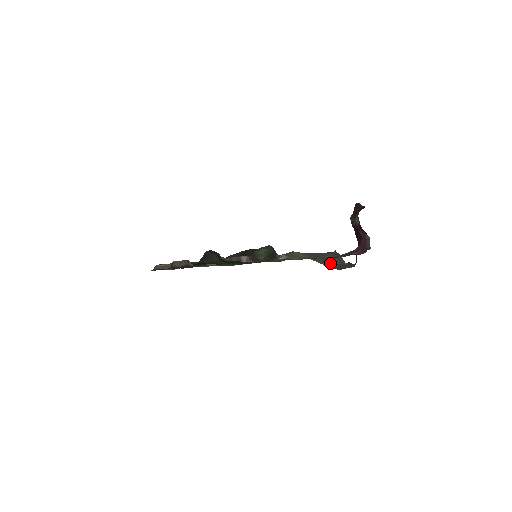
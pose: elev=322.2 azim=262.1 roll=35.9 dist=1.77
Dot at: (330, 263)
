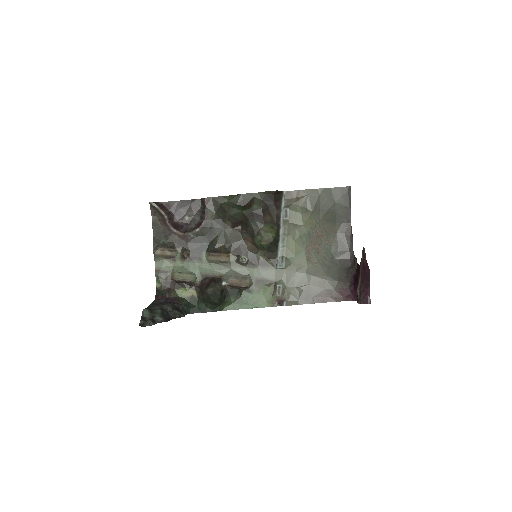
Dot at: (334, 225)
